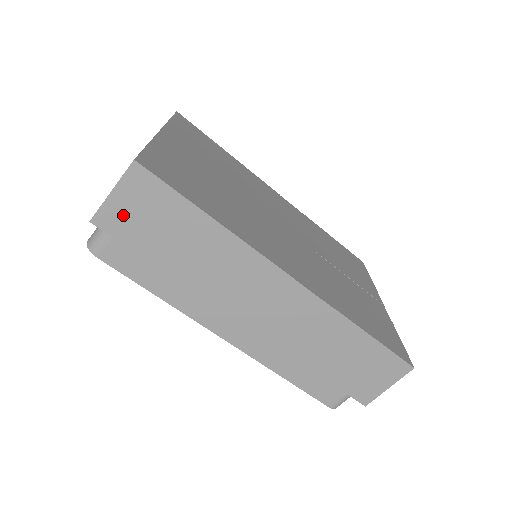
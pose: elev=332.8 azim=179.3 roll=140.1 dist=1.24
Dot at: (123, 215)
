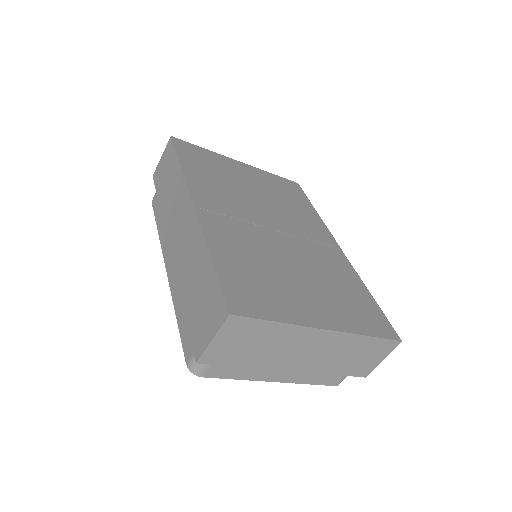
Dot at: (160, 170)
